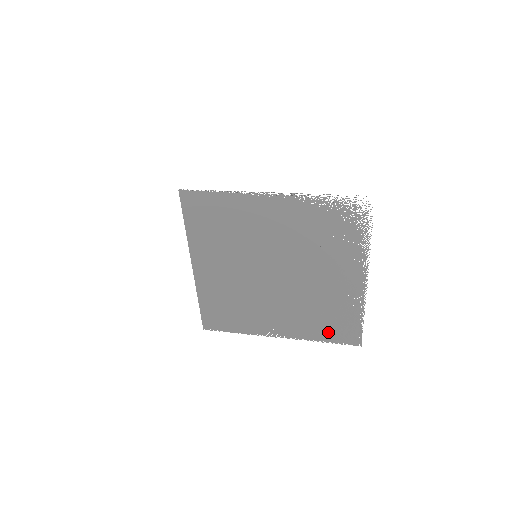
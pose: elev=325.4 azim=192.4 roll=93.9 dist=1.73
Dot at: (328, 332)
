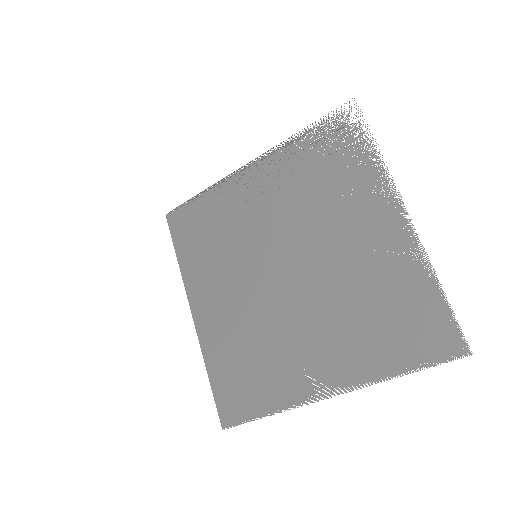
Dot at: (399, 347)
